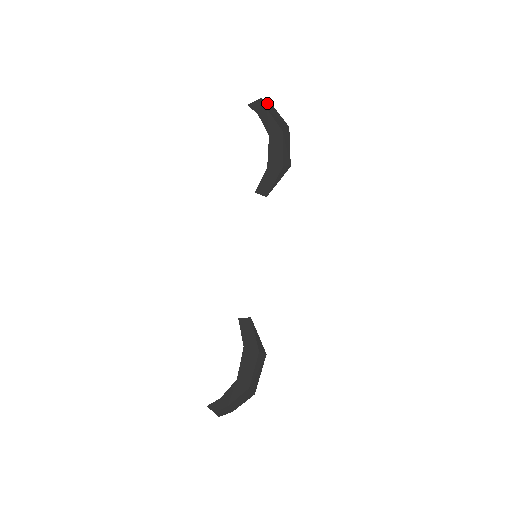
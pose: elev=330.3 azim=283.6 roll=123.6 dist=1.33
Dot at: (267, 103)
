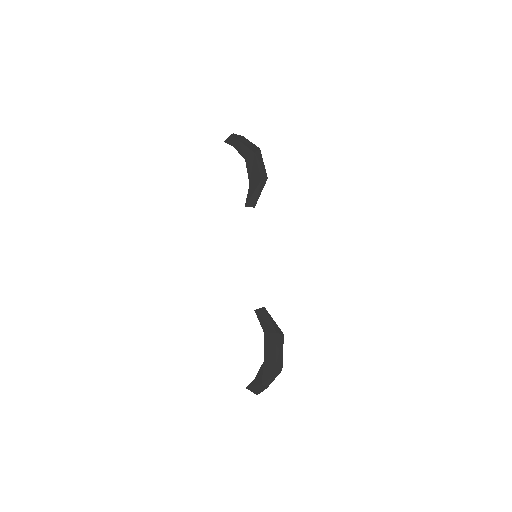
Dot at: (238, 136)
